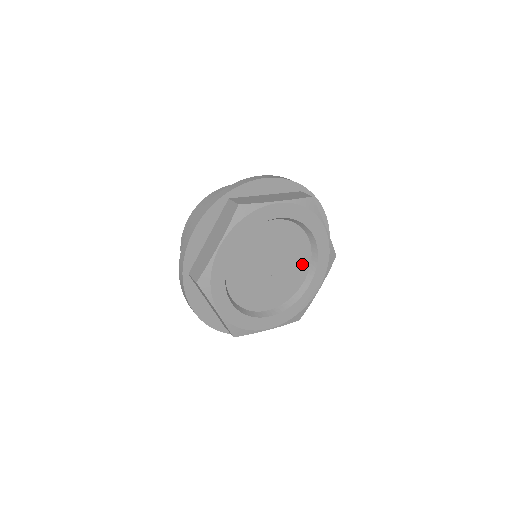
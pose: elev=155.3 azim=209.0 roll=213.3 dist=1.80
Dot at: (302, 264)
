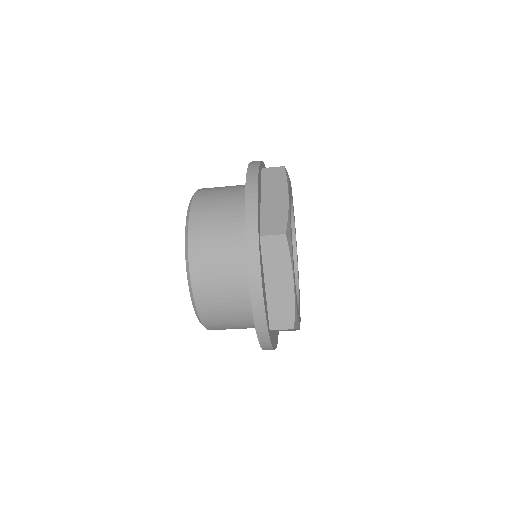
Dot at: occluded
